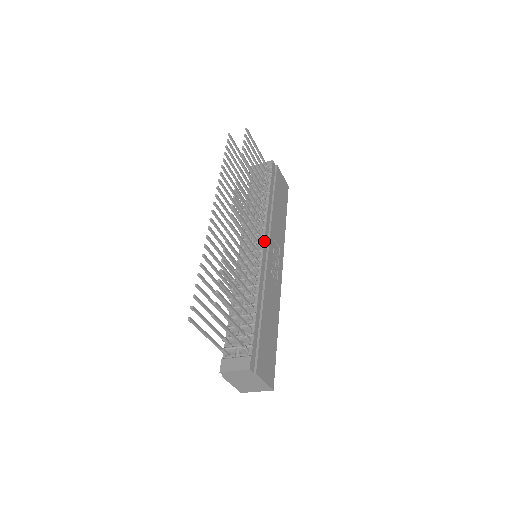
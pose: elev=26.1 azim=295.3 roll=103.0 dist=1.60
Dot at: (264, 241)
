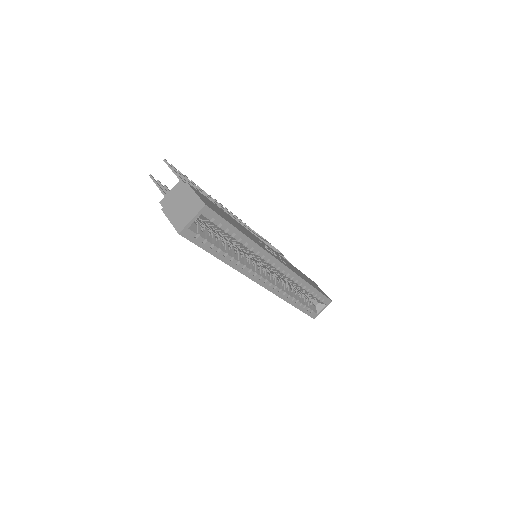
Dot at: occluded
